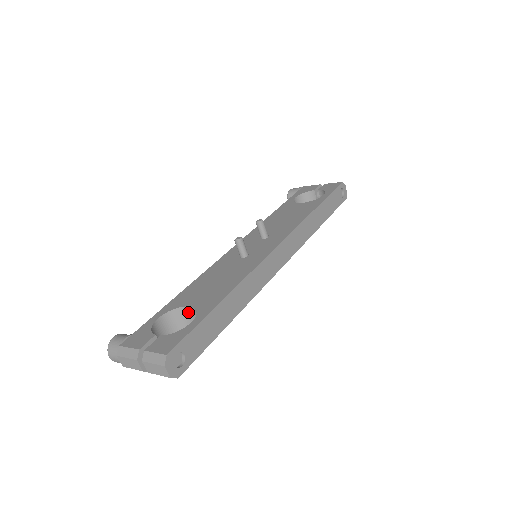
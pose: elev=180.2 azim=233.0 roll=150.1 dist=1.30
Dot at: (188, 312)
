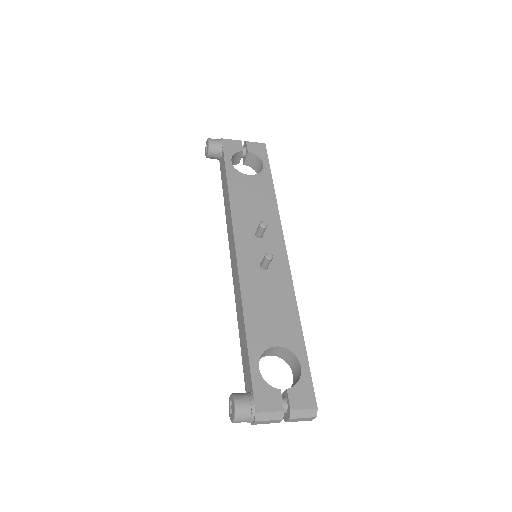
Dot at: (271, 349)
